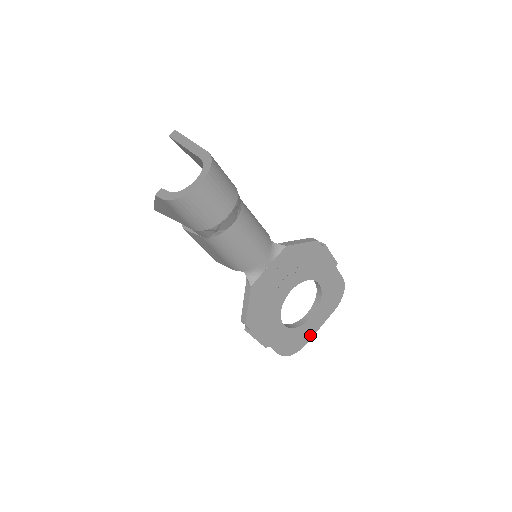
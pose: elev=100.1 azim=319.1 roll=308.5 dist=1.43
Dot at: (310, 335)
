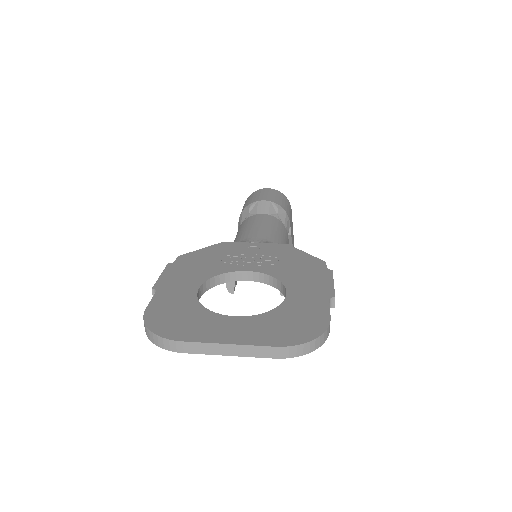
Dot at: (201, 337)
